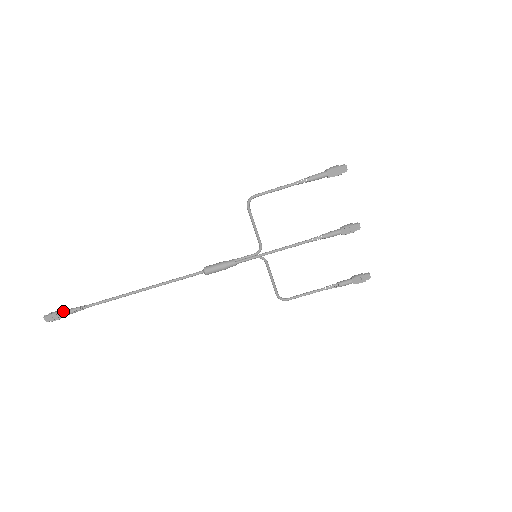
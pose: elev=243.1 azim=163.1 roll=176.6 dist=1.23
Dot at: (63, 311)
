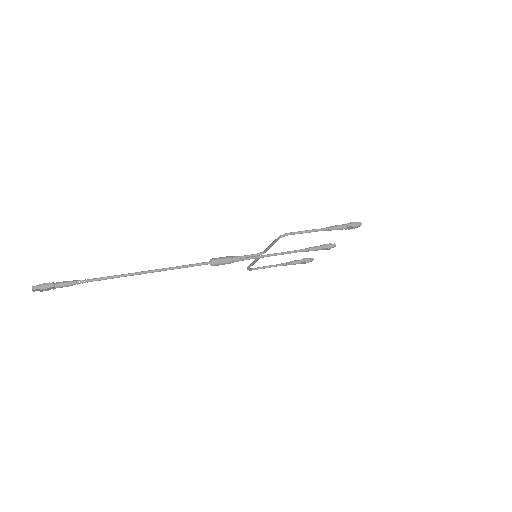
Dot at: (58, 285)
